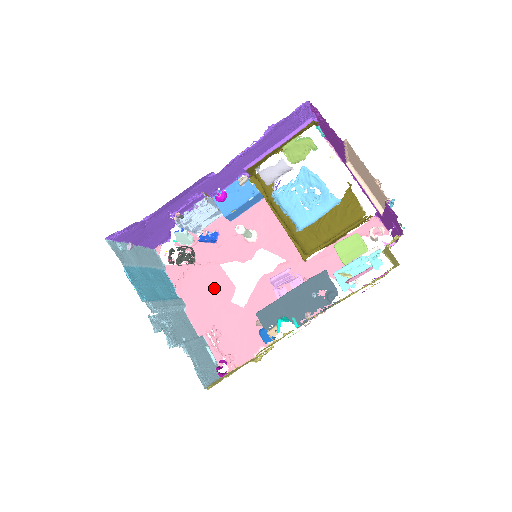
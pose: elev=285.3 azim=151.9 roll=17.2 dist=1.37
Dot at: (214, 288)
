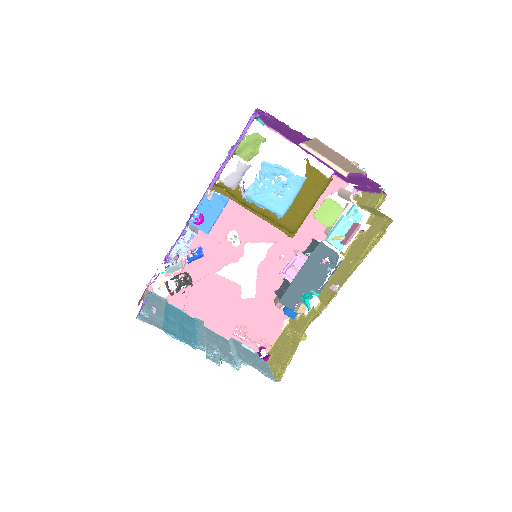
Dot at: (221, 295)
